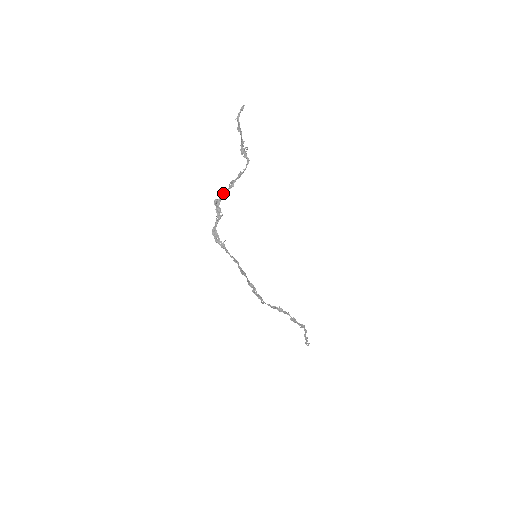
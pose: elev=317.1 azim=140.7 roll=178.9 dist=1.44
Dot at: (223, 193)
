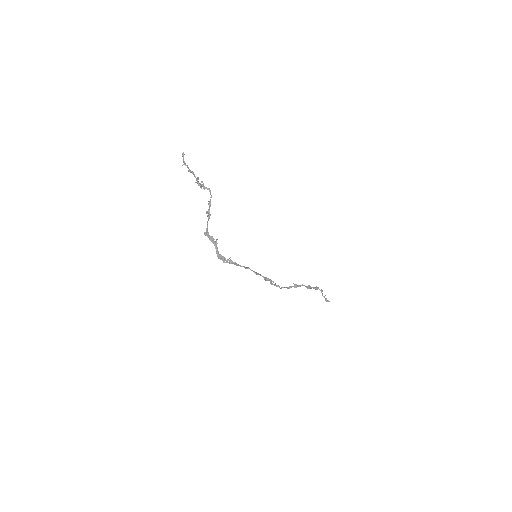
Dot at: (207, 224)
